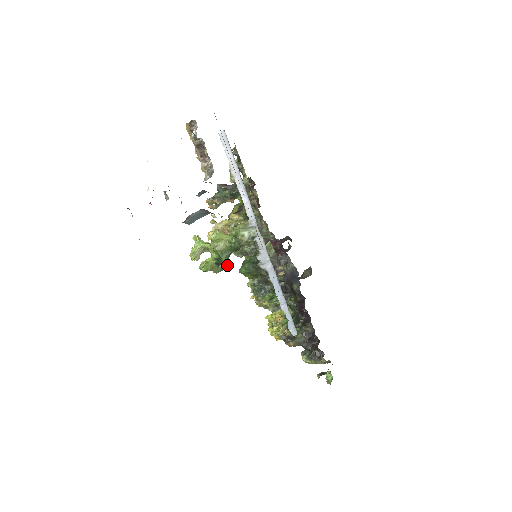
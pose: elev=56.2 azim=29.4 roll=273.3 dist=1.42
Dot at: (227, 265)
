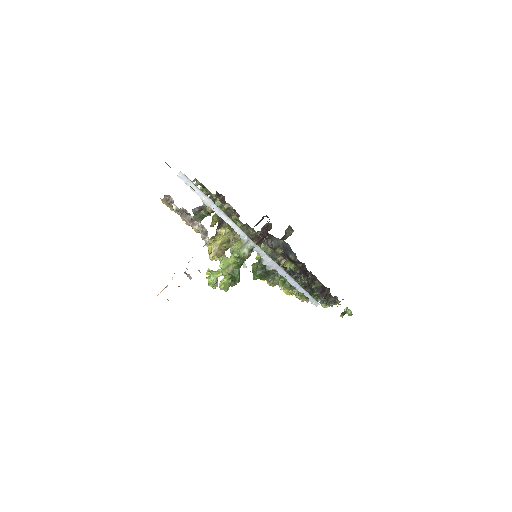
Dot at: occluded
